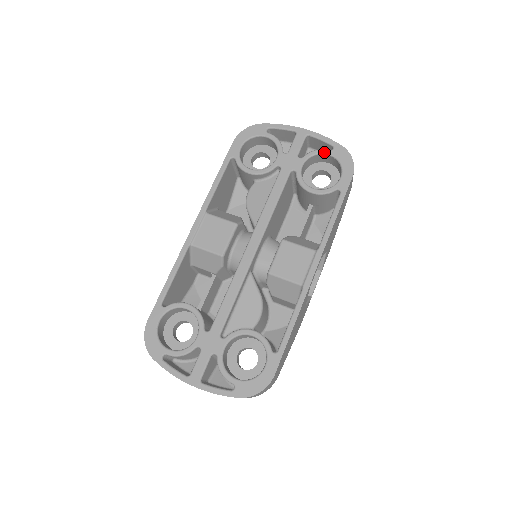
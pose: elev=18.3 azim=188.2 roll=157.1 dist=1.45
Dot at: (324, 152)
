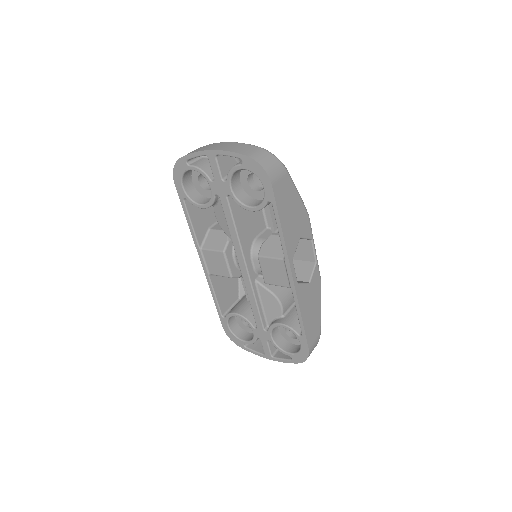
Dot at: (237, 169)
